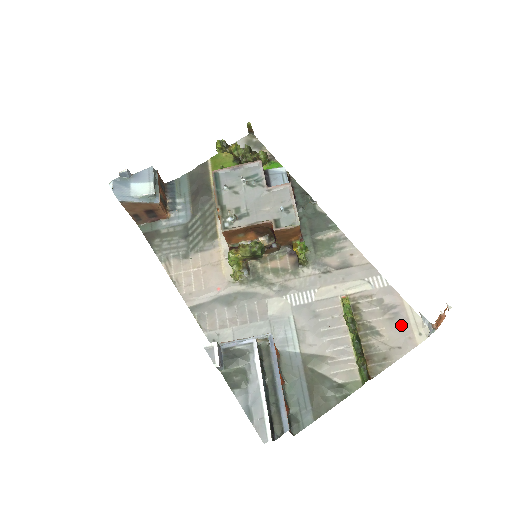
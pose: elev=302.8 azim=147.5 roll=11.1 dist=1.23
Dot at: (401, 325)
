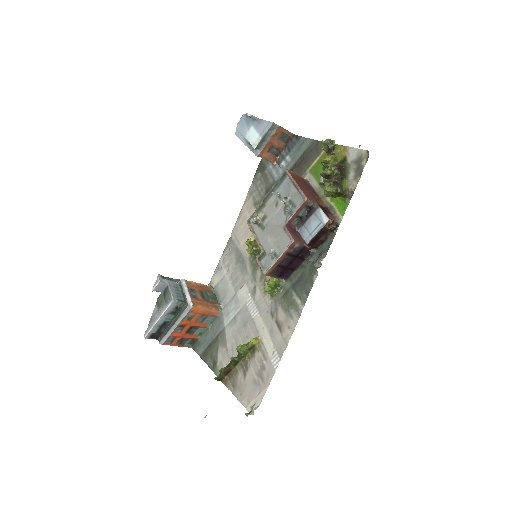
Dot at: (253, 390)
